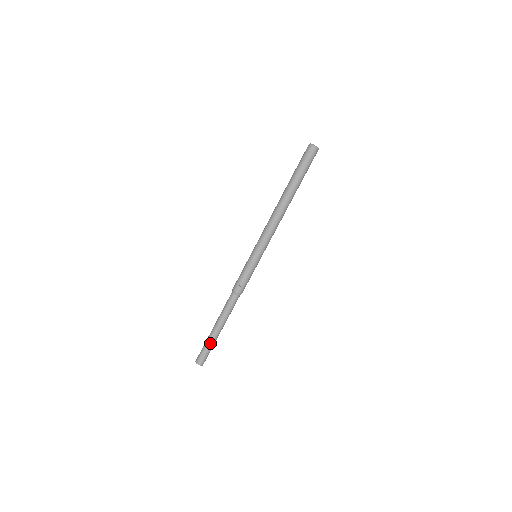
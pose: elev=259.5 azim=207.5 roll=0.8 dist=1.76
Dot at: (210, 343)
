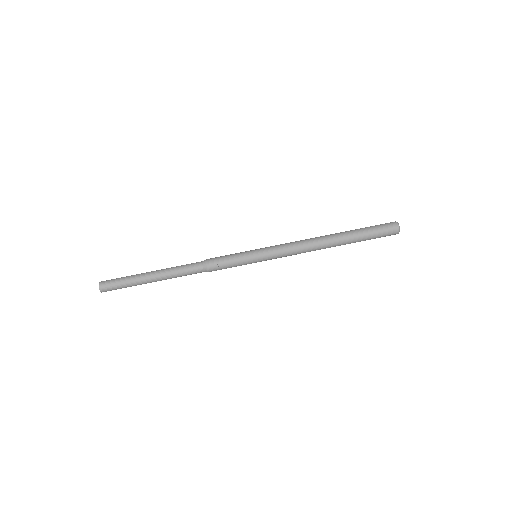
Dot at: (133, 282)
